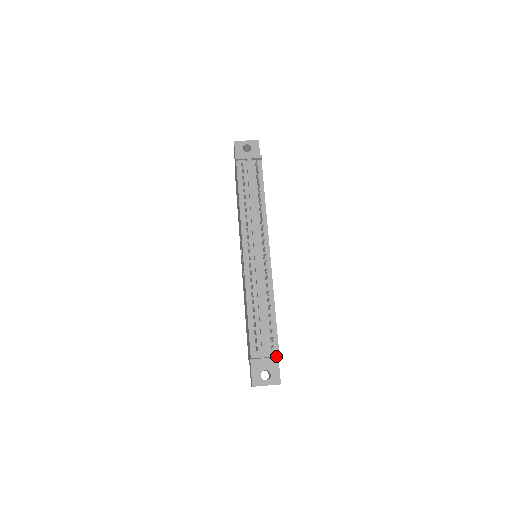
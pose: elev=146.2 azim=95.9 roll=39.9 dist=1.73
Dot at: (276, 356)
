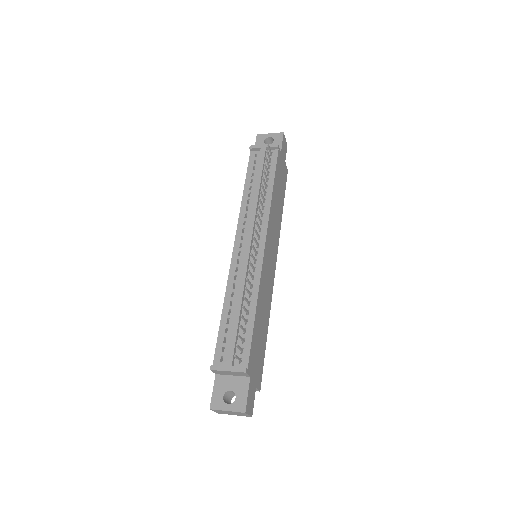
Dot at: (241, 371)
